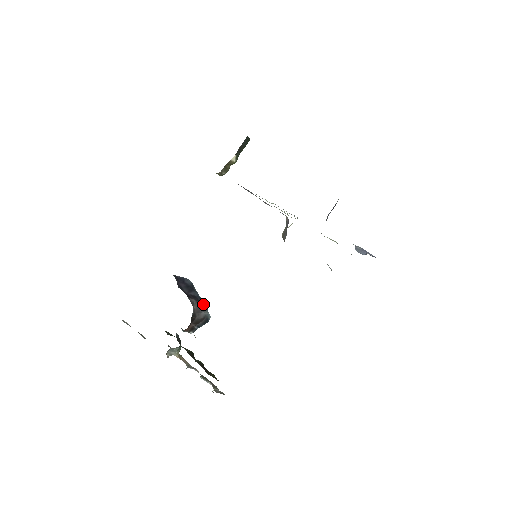
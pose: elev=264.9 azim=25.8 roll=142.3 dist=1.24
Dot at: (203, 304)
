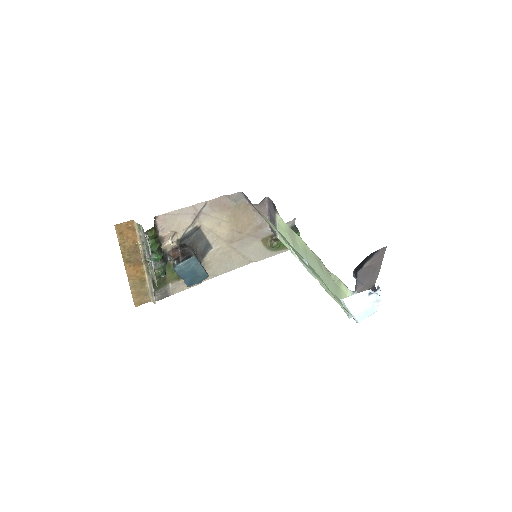
Dot at: (198, 260)
